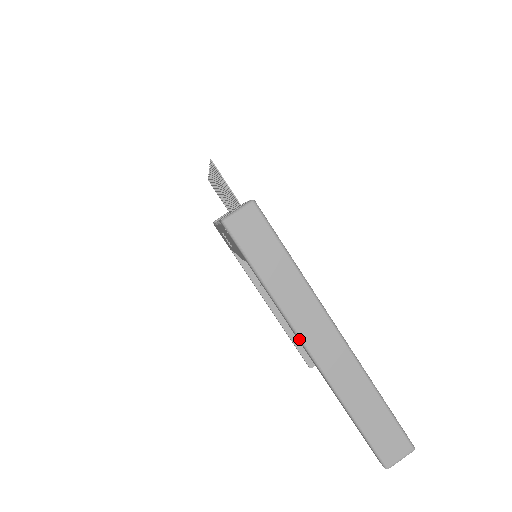
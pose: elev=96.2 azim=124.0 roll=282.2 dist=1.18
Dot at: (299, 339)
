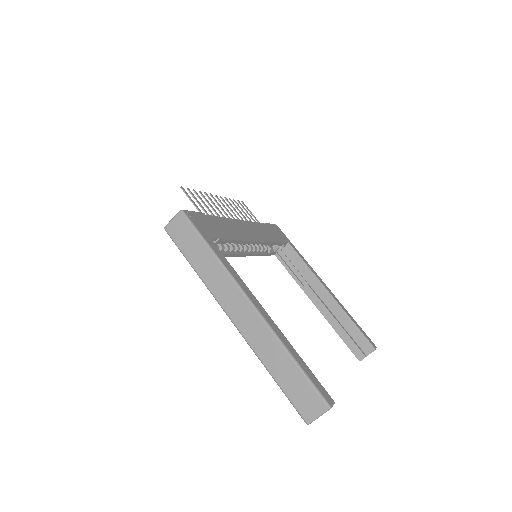
Dot at: (223, 310)
